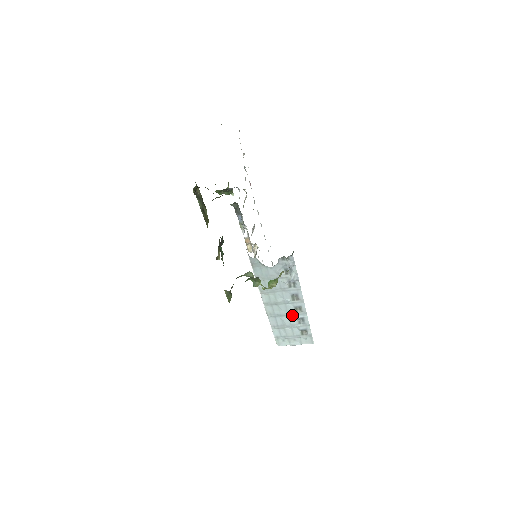
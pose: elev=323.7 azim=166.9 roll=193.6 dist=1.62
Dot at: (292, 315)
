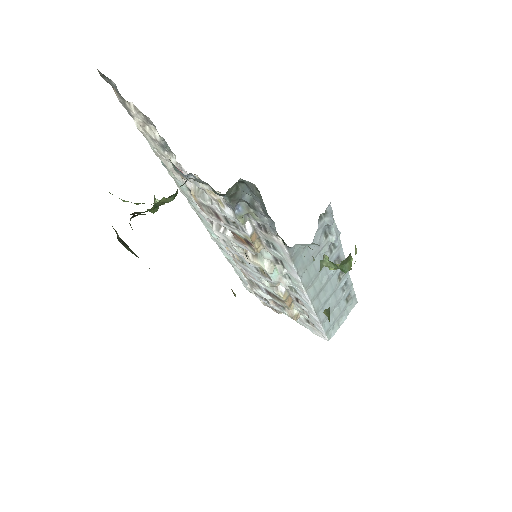
Dot at: (337, 288)
